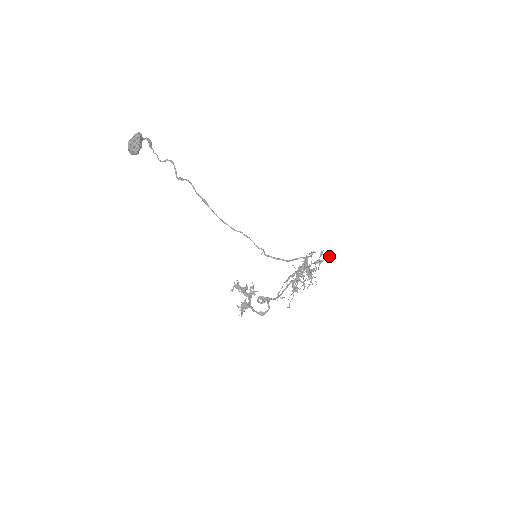
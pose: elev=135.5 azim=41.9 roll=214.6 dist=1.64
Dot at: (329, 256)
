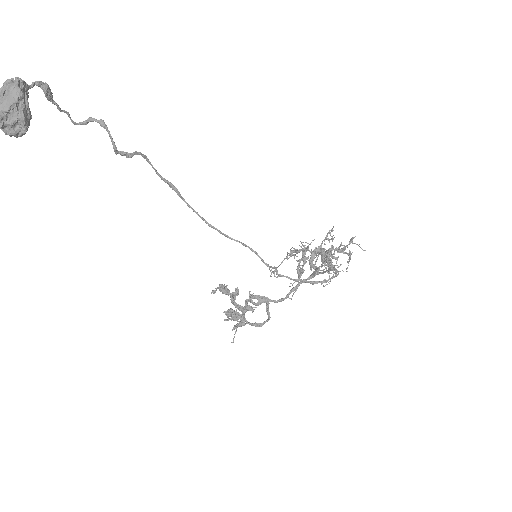
Dot at: (364, 250)
